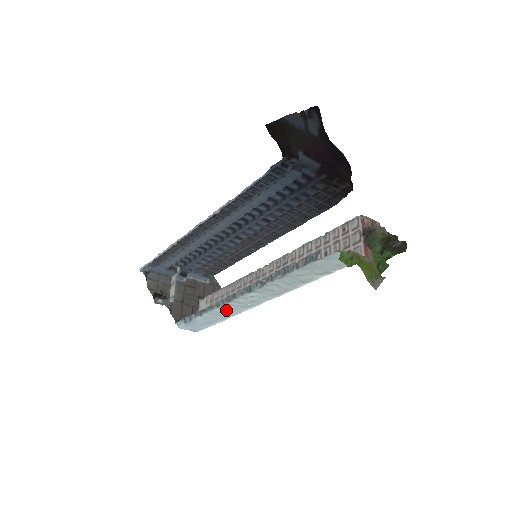
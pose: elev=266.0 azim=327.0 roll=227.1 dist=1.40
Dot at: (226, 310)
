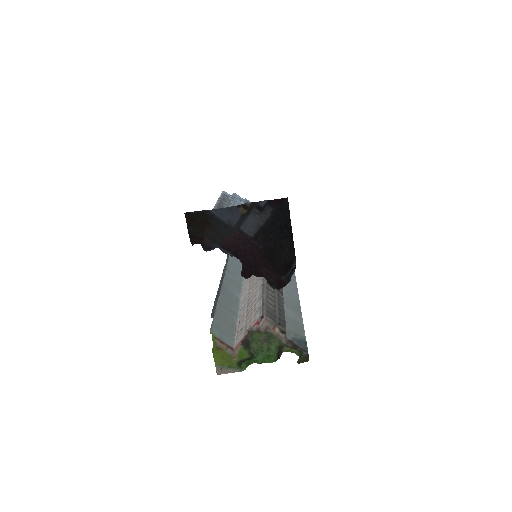
Dot at: (233, 271)
